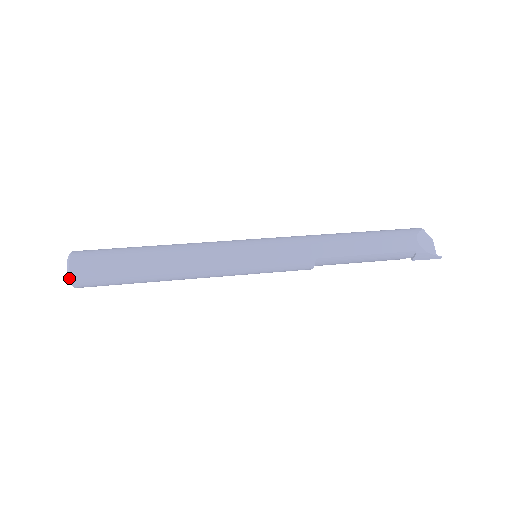
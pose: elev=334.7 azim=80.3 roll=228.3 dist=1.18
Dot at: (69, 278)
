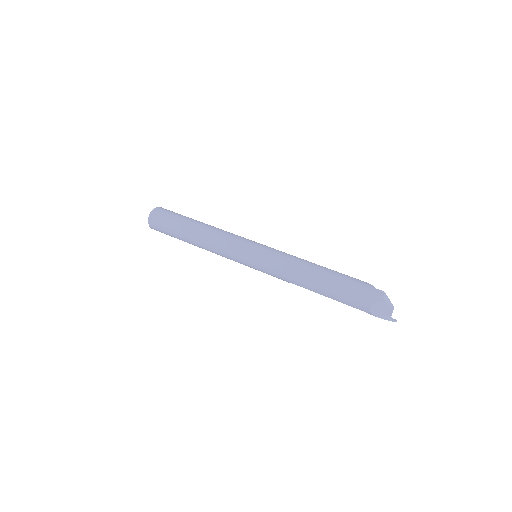
Dot at: (150, 227)
